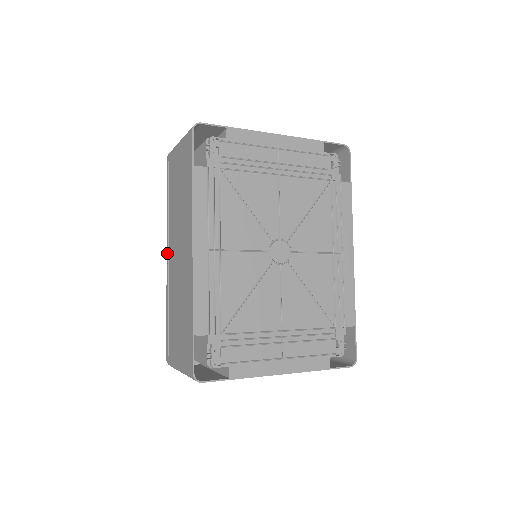
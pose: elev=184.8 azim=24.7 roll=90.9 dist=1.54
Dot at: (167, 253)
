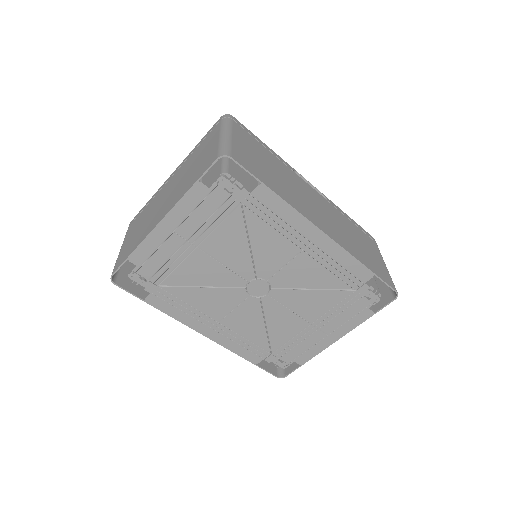
Dot at: occluded
